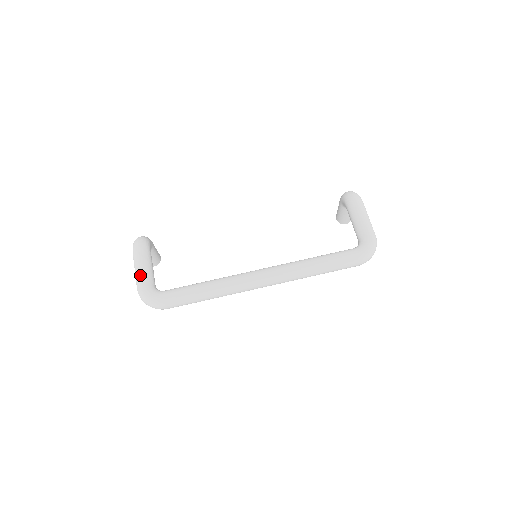
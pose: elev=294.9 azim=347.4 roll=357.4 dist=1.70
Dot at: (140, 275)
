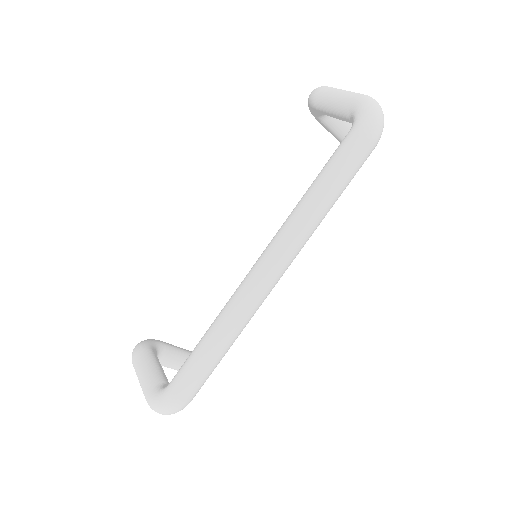
Dot at: (142, 384)
